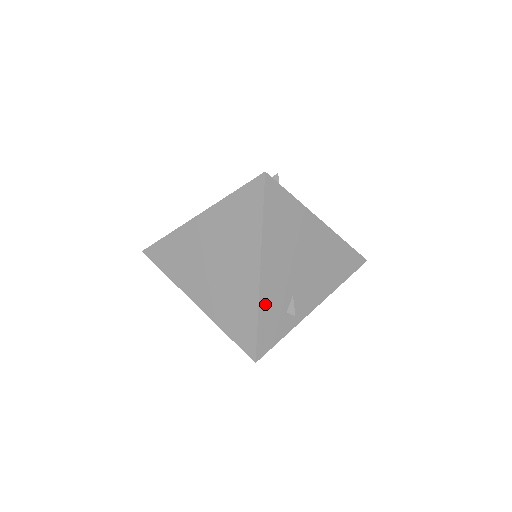
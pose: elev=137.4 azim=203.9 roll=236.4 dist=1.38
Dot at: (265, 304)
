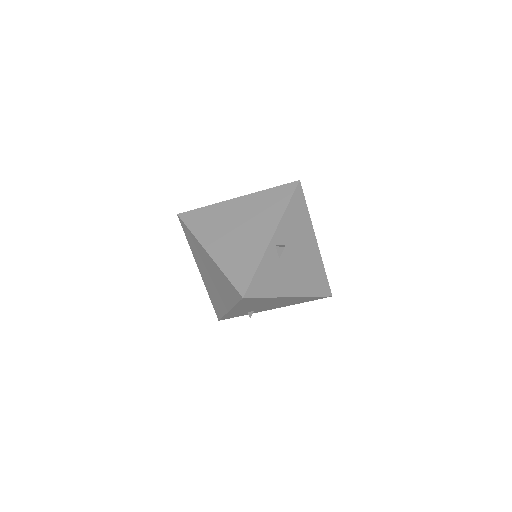
Dot at: (230, 314)
